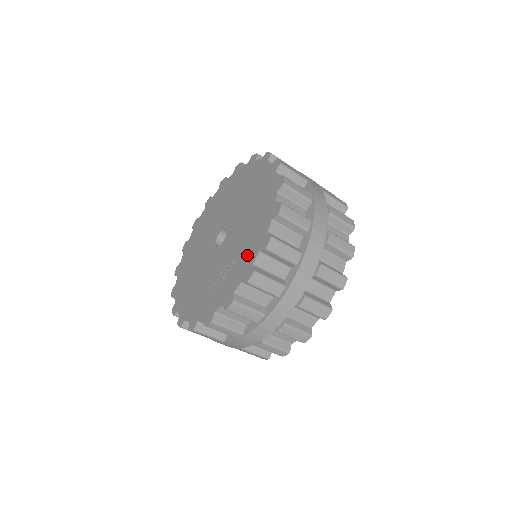
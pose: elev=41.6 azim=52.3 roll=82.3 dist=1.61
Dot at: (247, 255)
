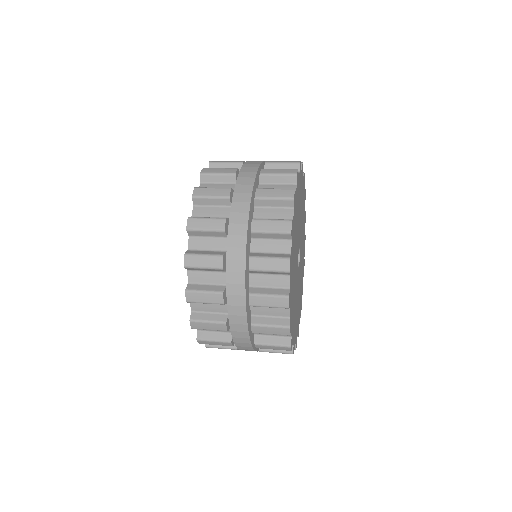
Dot at: occluded
